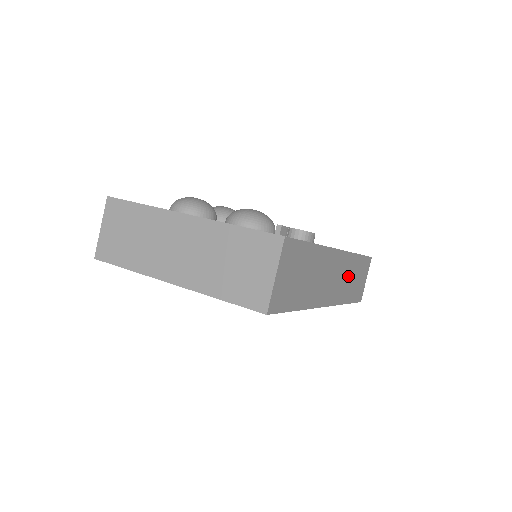
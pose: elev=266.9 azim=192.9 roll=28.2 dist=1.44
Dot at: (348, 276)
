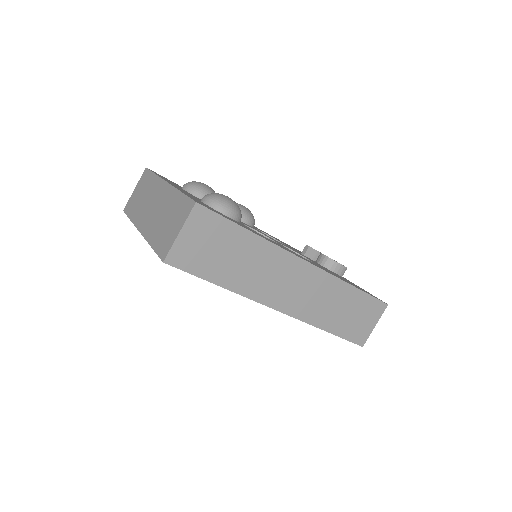
Dot at: (329, 300)
